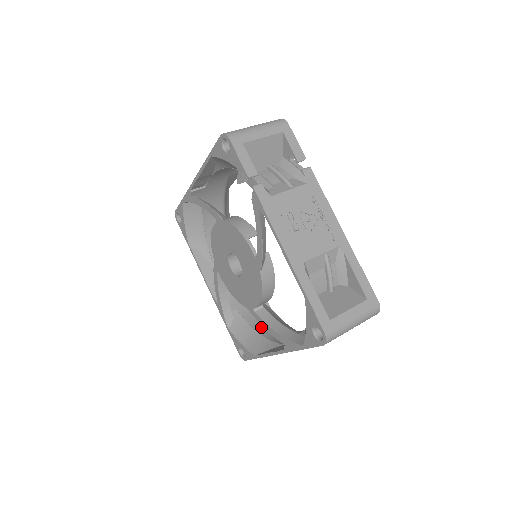
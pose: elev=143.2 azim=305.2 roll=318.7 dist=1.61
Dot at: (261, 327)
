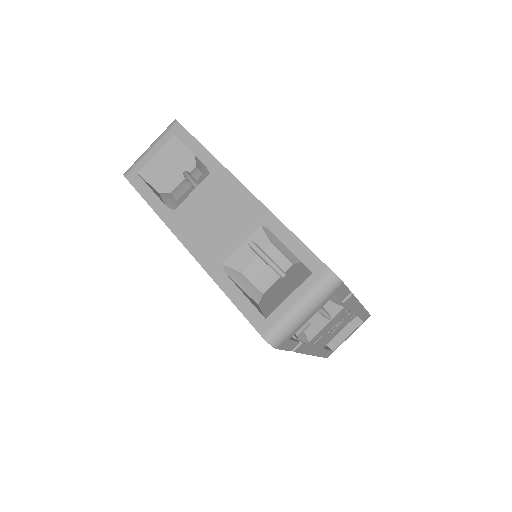
Dot at: occluded
